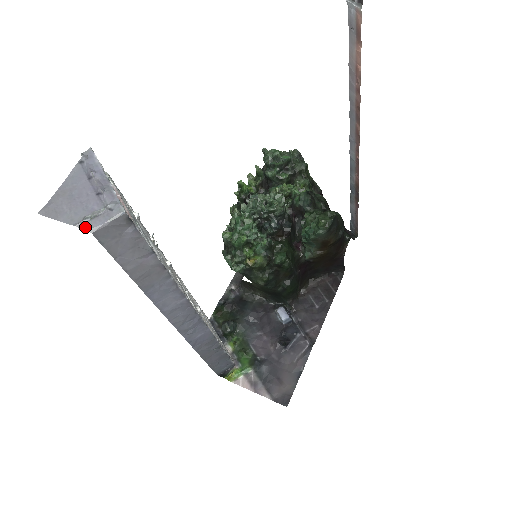
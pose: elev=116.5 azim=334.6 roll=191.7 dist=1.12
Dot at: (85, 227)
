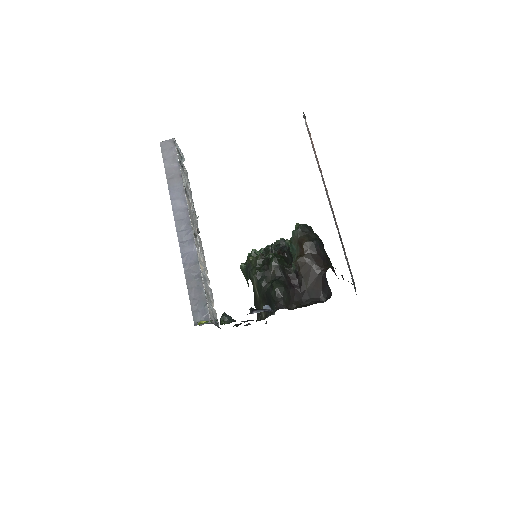
Dot at: (160, 144)
